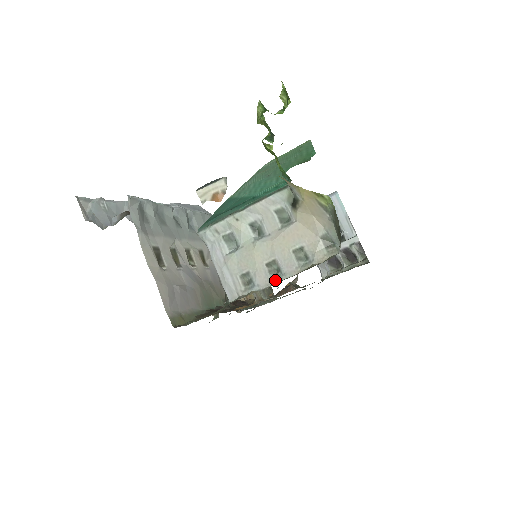
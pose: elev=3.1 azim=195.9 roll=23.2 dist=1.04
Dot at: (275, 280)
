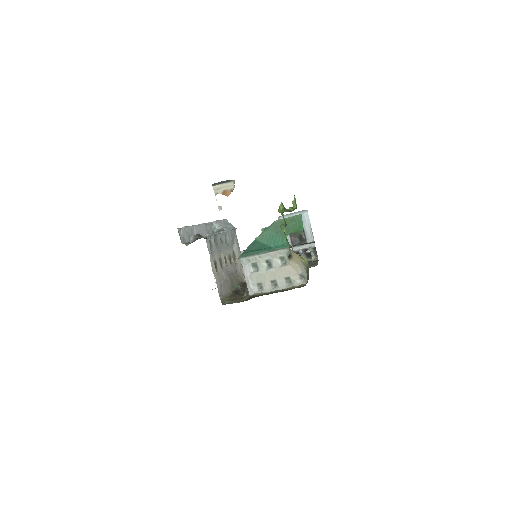
Dot at: (274, 289)
